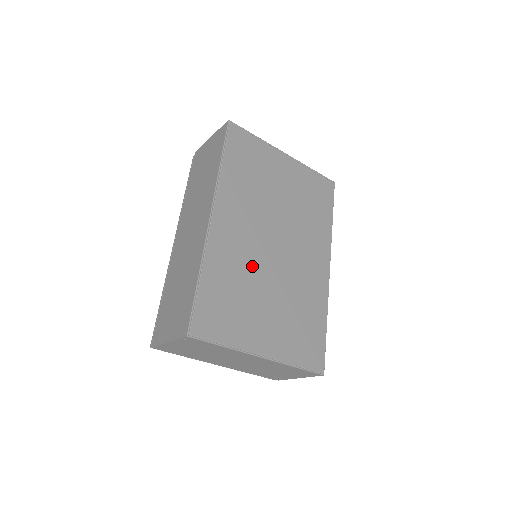
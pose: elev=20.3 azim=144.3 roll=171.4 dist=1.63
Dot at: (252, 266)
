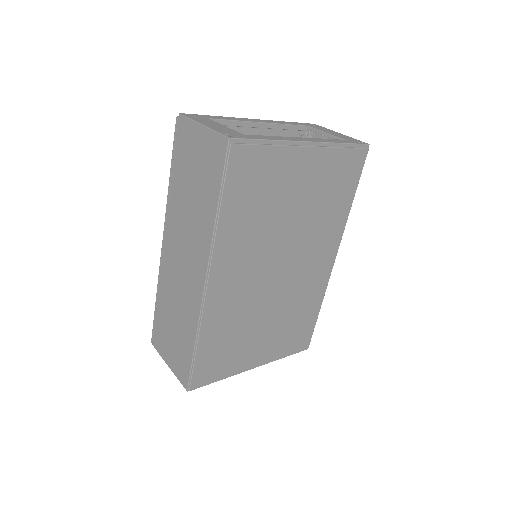
Dot at: (250, 306)
